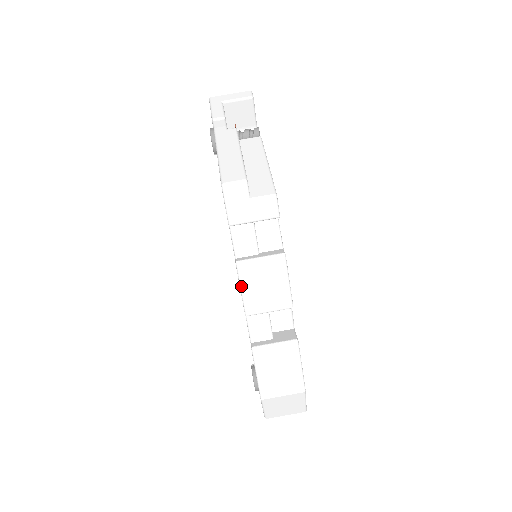
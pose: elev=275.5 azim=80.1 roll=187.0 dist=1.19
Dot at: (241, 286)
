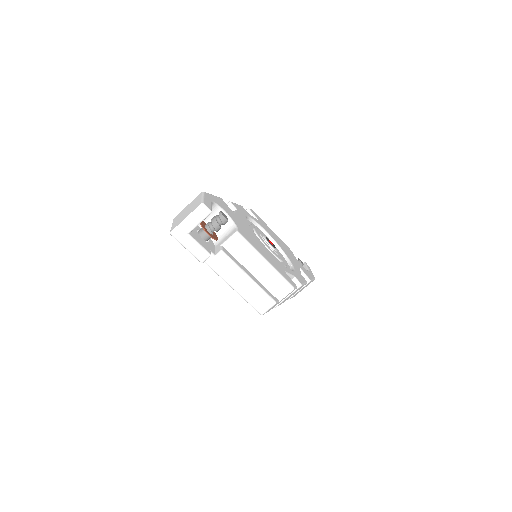
Dot at: occluded
